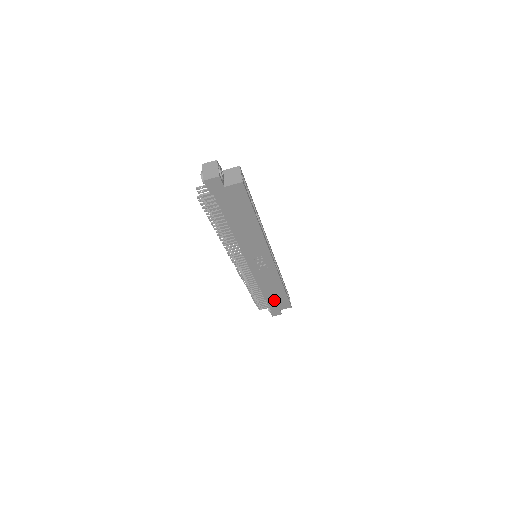
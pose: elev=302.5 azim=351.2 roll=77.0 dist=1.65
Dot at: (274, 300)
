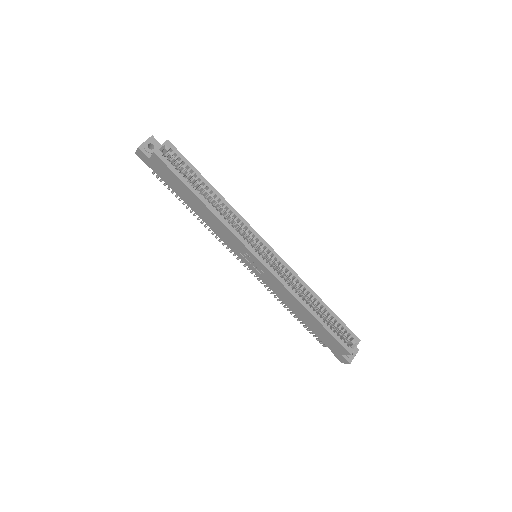
Dot at: (319, 332)
